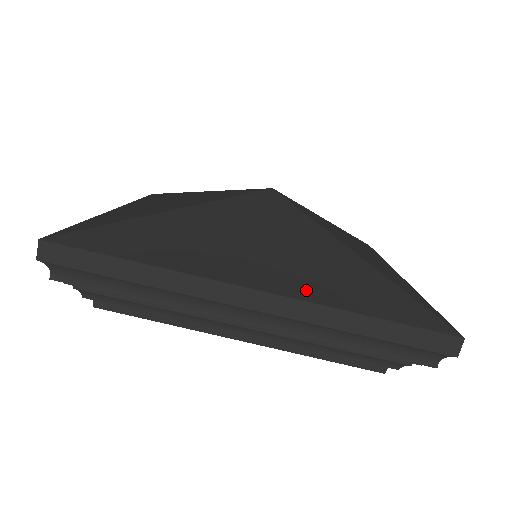
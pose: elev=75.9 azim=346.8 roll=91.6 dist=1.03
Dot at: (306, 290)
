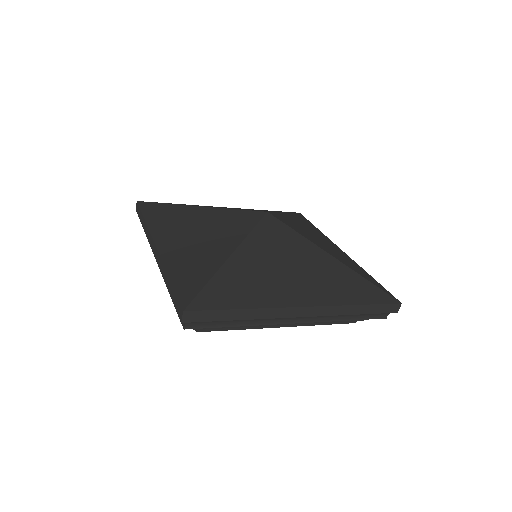
Dot at: (328, 298)
